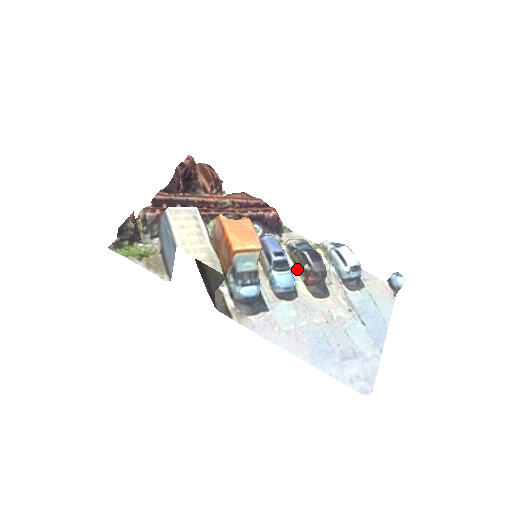
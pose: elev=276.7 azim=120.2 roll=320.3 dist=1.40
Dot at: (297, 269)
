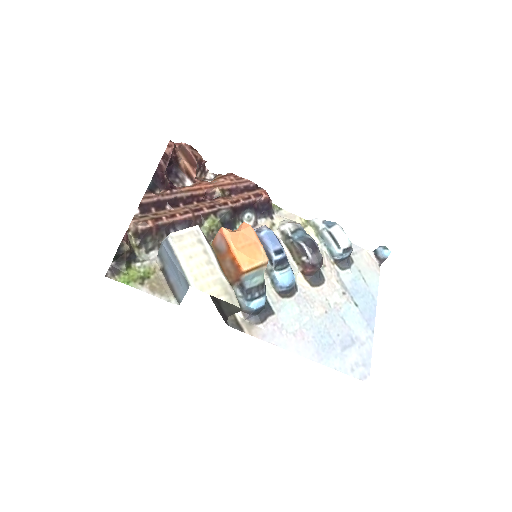
Dot at: (293, 258)
